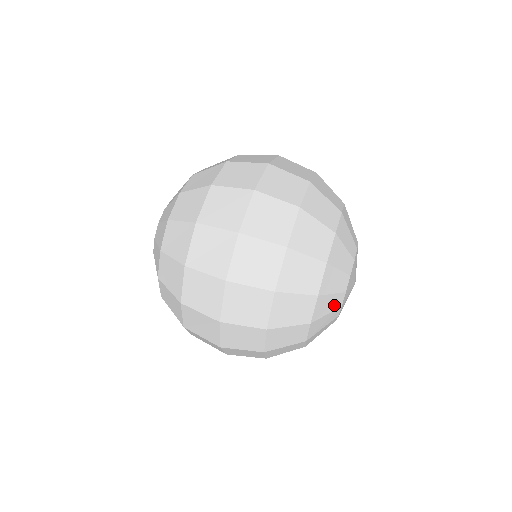
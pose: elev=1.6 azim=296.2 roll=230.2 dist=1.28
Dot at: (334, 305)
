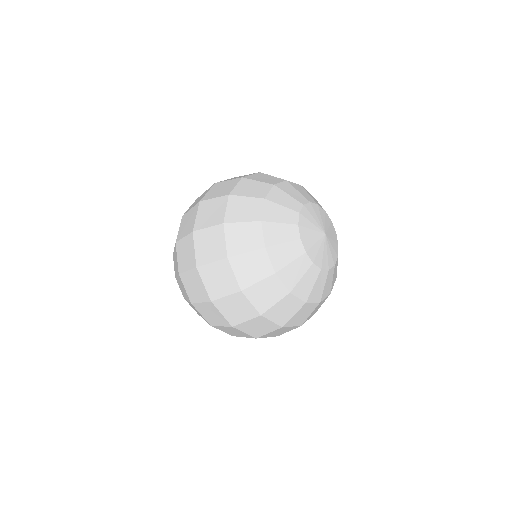
Dot at: (294, 253)
